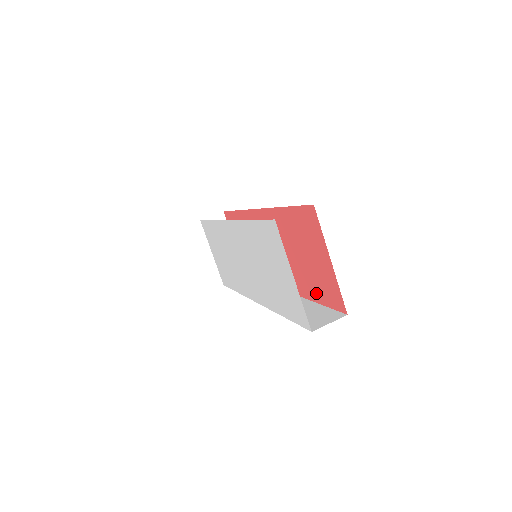
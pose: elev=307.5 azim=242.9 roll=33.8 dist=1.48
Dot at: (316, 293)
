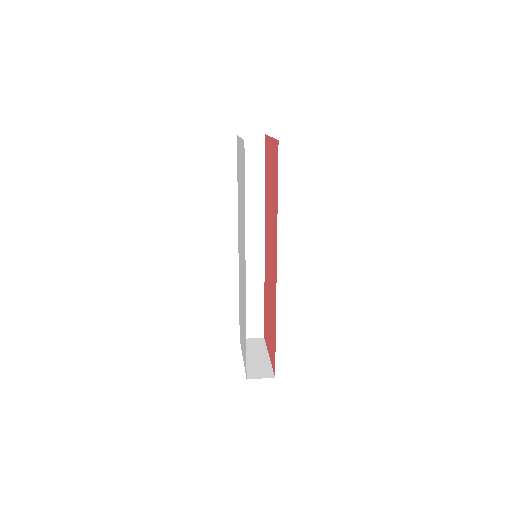
Dot at: (276, 187)
